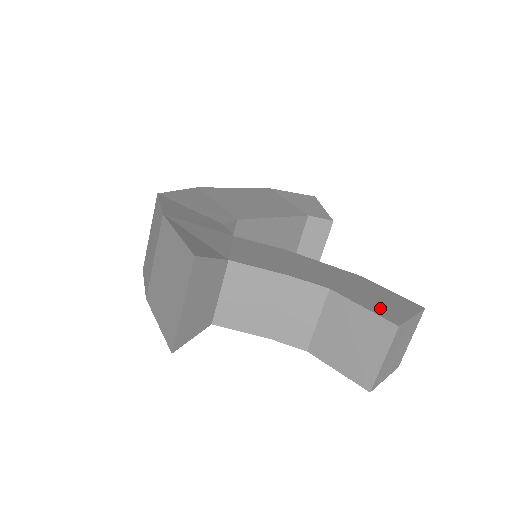
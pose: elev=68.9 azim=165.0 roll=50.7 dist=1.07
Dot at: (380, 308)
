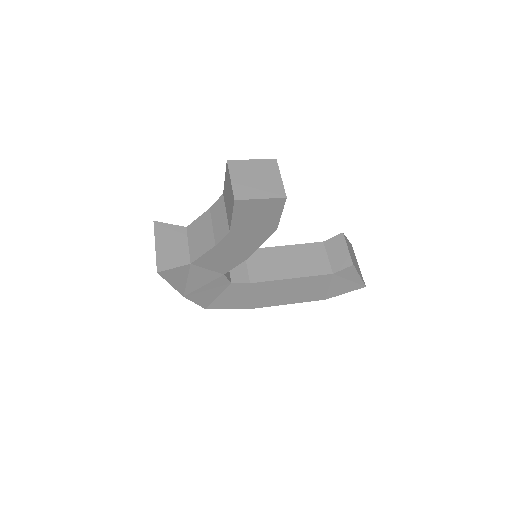
Dot at: occluded
